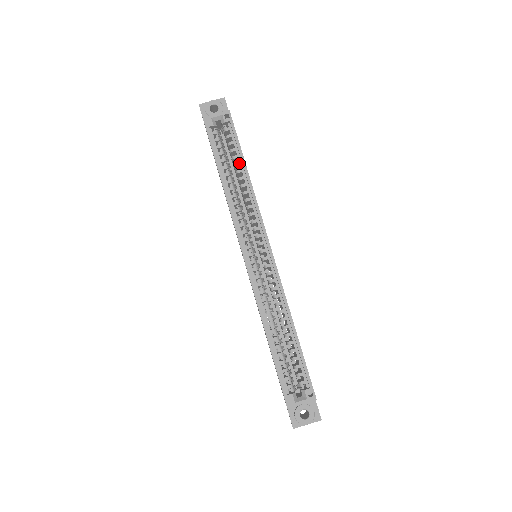
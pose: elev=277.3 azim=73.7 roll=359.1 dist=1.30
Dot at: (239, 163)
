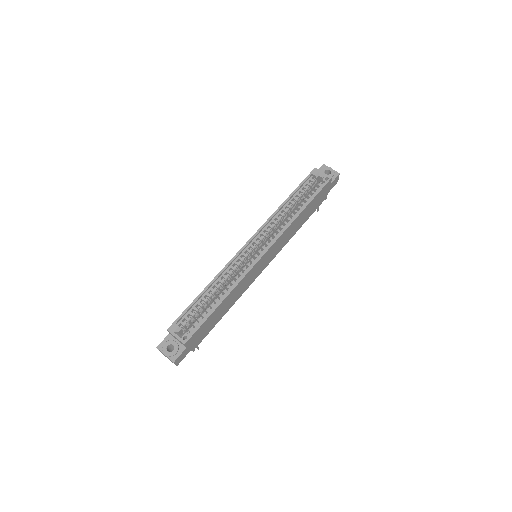
Dot at: (304, 204)
